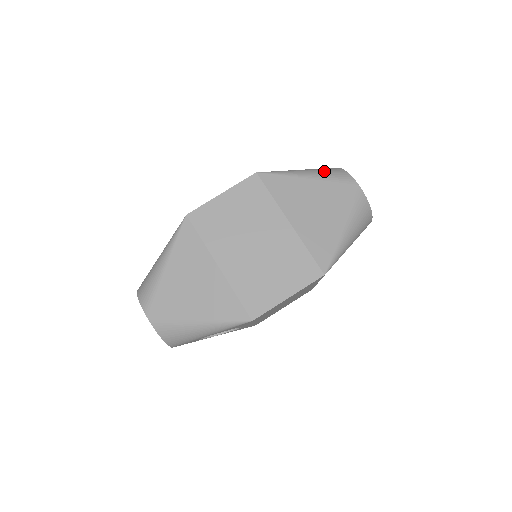
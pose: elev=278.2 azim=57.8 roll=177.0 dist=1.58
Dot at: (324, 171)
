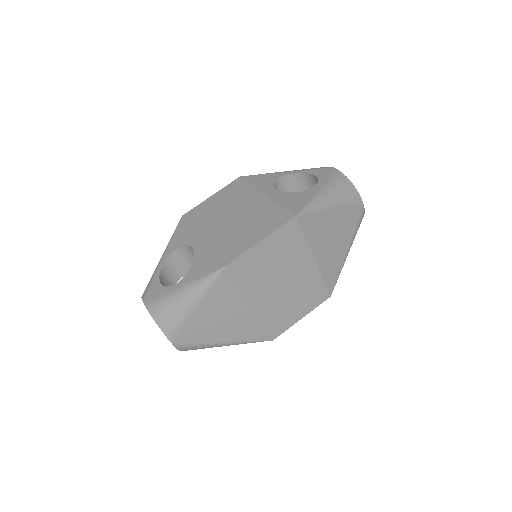
Dot at: (341, 193)
